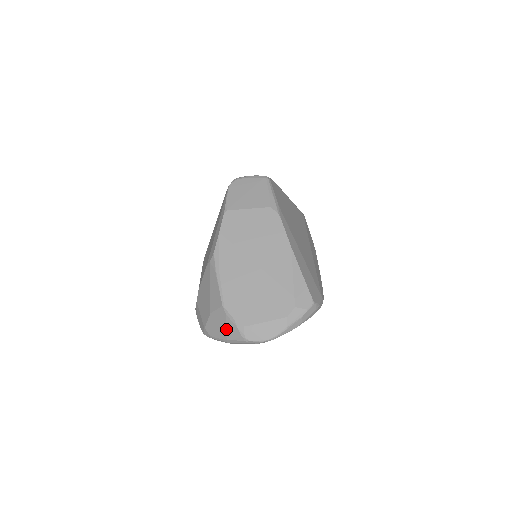
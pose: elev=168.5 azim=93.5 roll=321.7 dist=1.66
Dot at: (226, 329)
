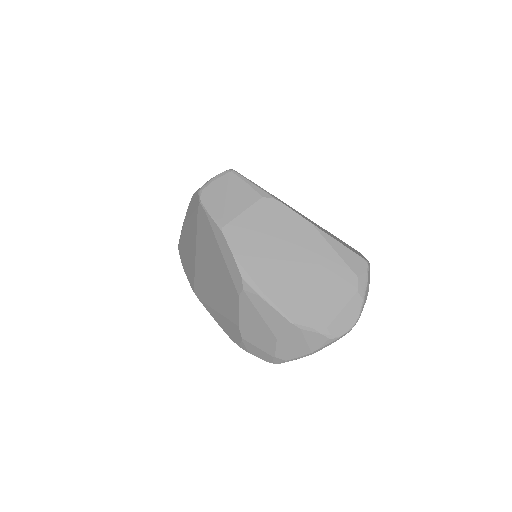
Dot at: (306, 343)
